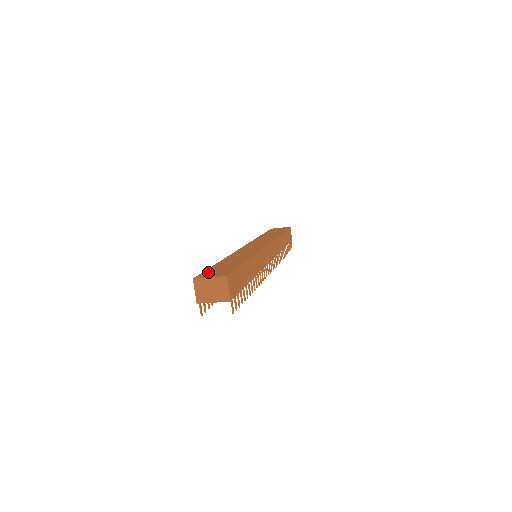
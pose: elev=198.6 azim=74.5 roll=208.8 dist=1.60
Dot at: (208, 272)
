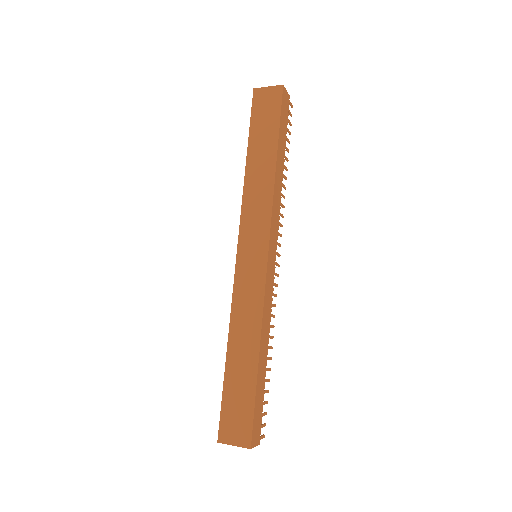
Dot at: (226, 418)
